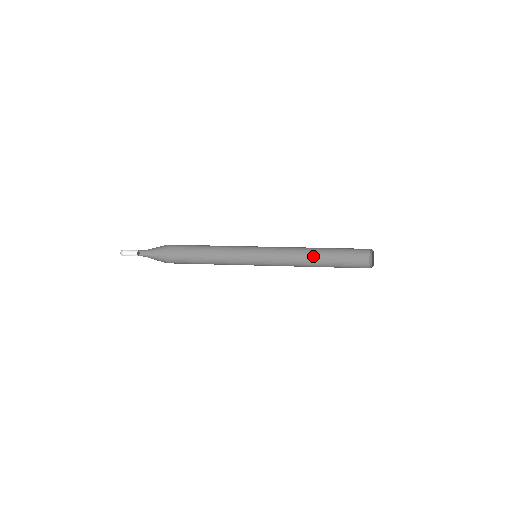
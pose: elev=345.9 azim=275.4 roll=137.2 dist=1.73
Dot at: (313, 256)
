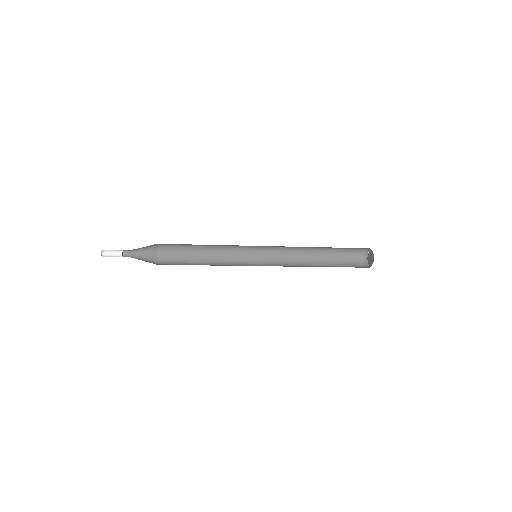
Dot at: (311, 256)
